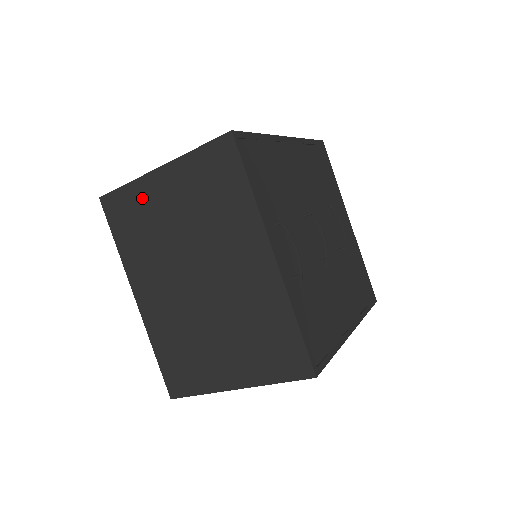
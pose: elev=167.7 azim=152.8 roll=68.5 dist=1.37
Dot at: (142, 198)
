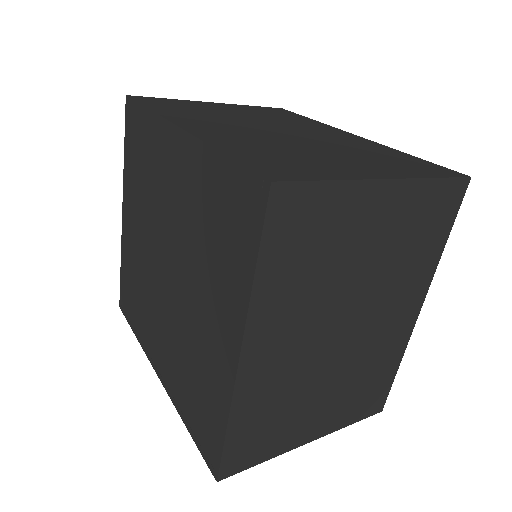
Dot at: (343, 212)
